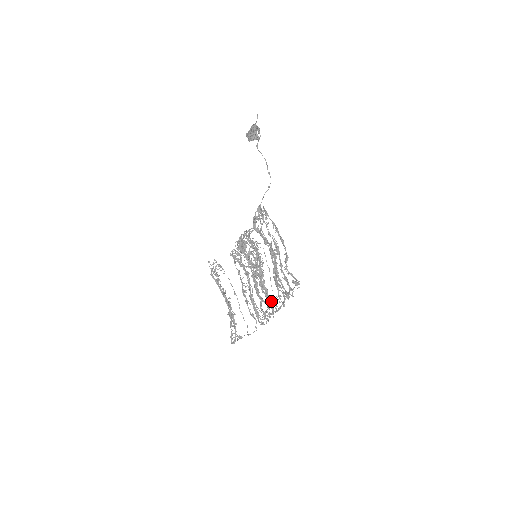
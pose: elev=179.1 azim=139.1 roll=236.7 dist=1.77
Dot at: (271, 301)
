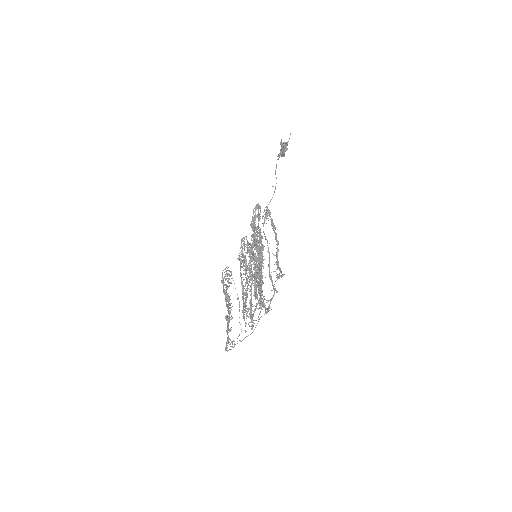
Dot at: (256, 298)
